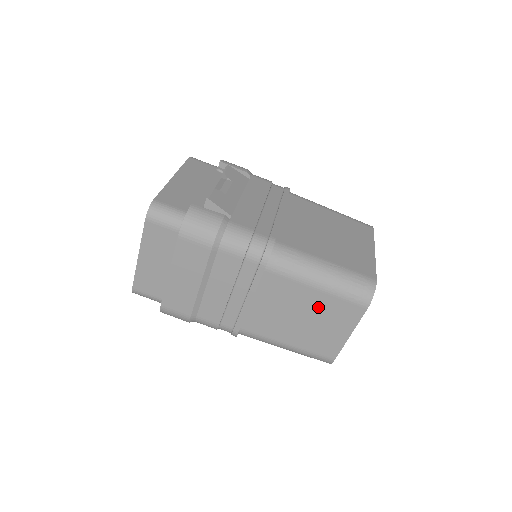
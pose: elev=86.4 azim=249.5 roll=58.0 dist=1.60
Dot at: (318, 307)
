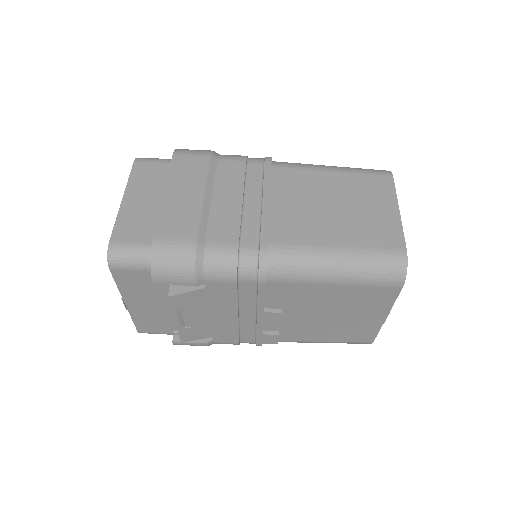
Dot at: (345, 189)
